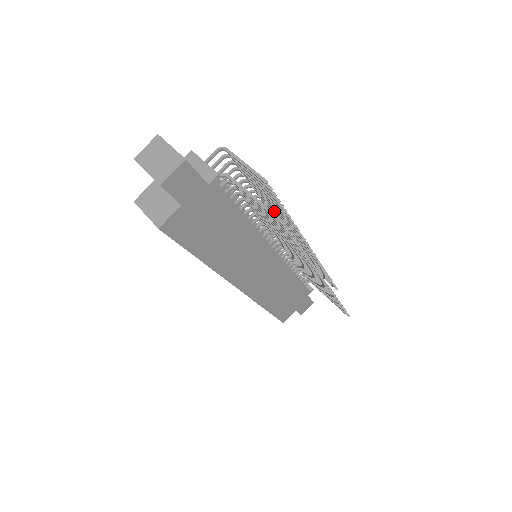
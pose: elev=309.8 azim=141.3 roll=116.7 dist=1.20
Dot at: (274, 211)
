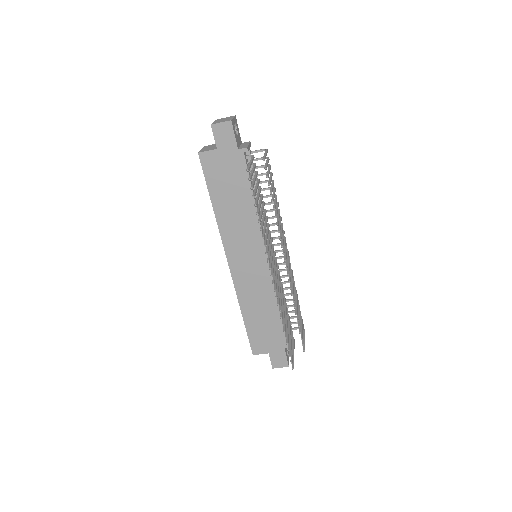
Dot at: (279, 221)
